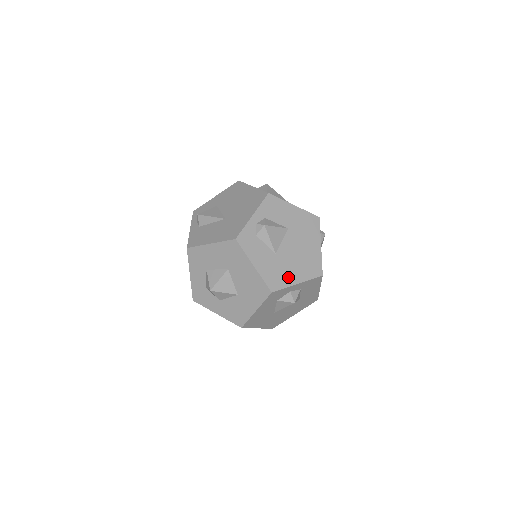
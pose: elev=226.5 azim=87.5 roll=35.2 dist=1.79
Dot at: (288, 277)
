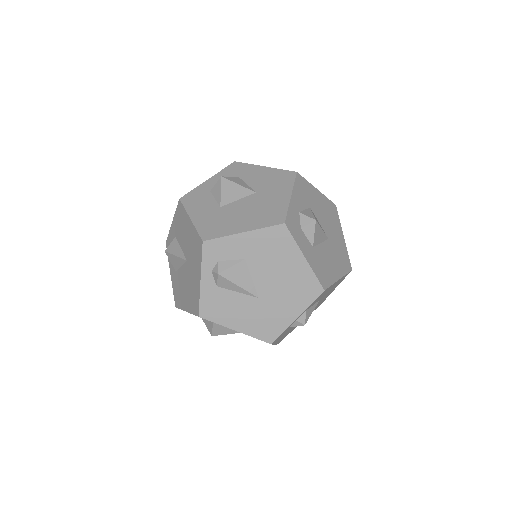
Dot at: (295, 327)
